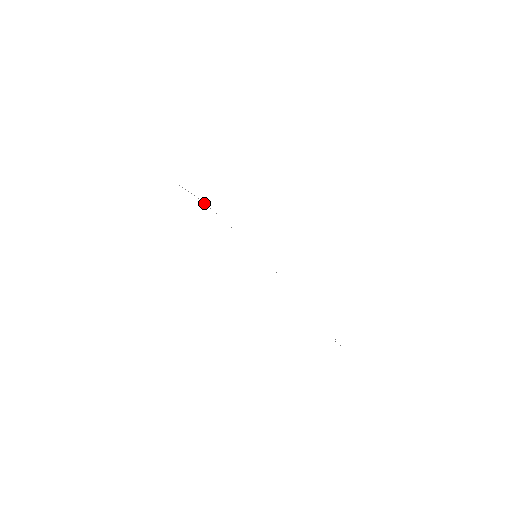
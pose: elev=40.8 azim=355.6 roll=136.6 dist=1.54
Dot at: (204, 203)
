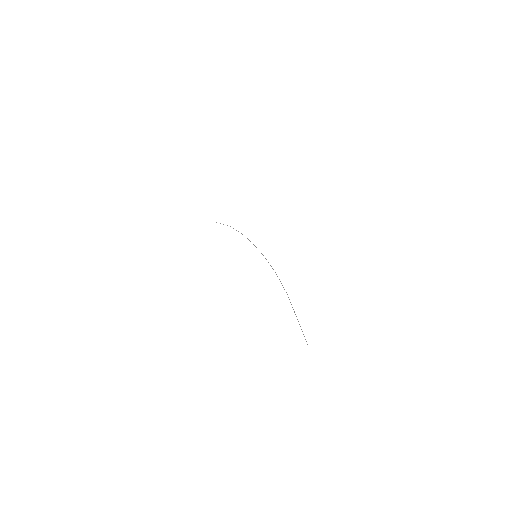
Dot at: occluded
